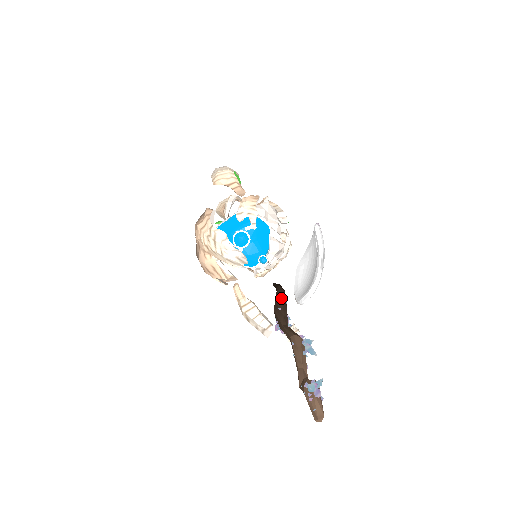
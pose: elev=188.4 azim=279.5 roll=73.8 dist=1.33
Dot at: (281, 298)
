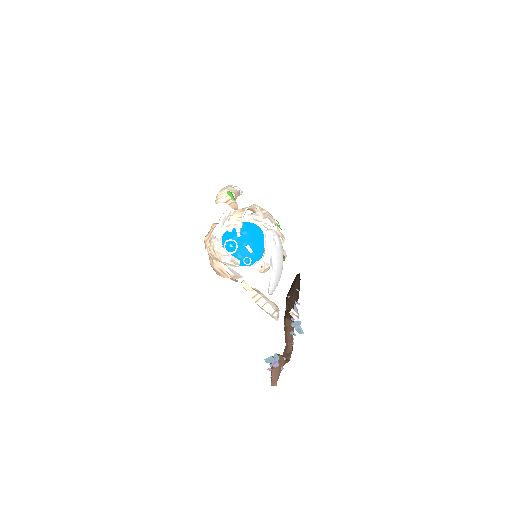
Dot at: (293, 287)
